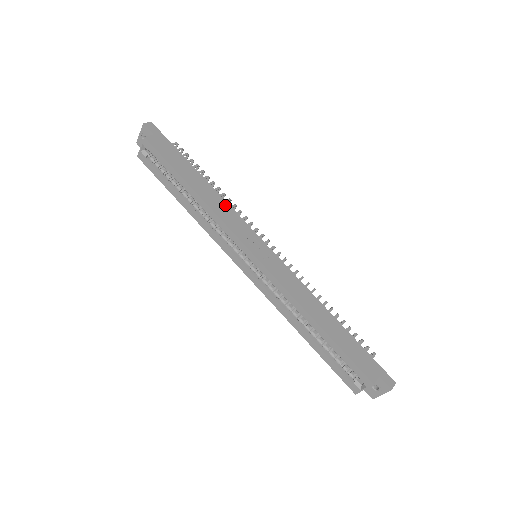
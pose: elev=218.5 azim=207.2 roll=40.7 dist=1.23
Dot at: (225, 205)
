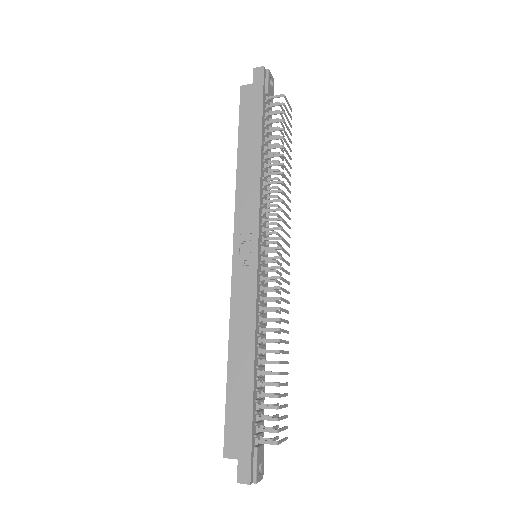
Dot at: (255, 187)
